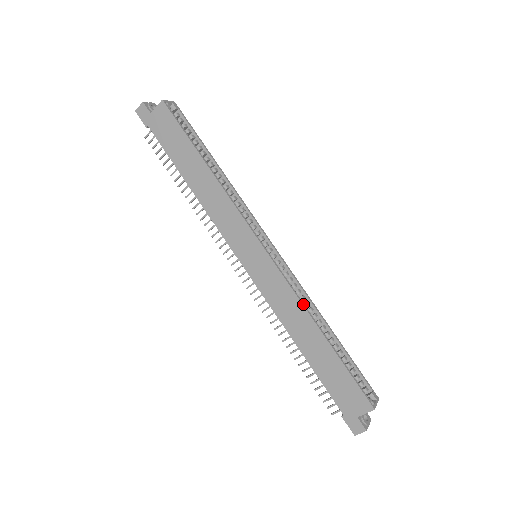
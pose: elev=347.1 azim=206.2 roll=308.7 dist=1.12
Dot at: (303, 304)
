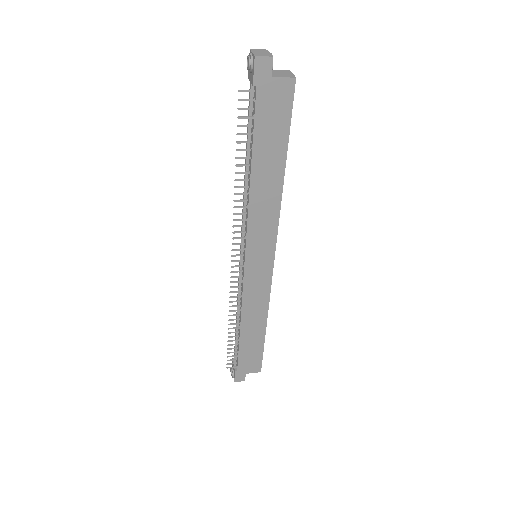
Dot at: occluded
